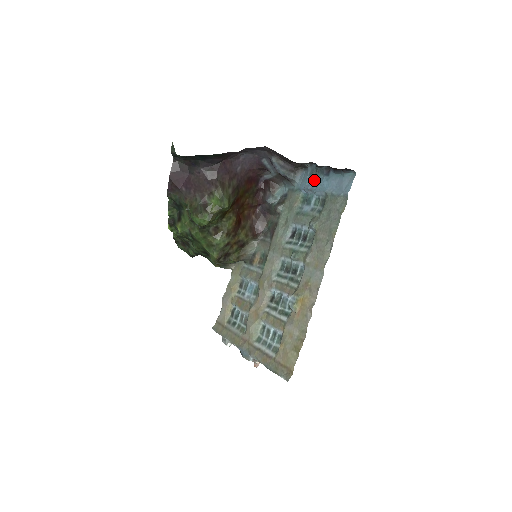
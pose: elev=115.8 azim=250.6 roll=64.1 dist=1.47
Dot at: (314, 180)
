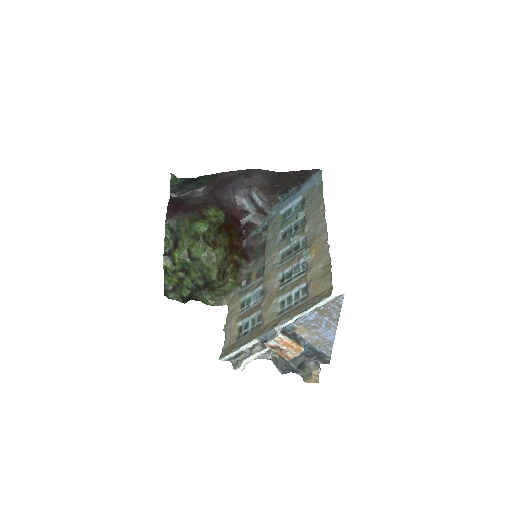
Dot at: (289, 199)
